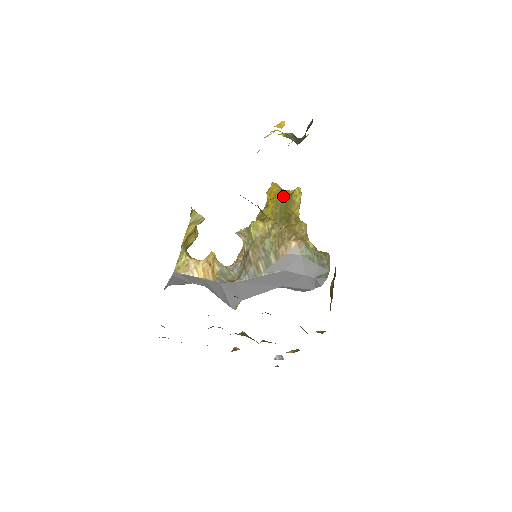
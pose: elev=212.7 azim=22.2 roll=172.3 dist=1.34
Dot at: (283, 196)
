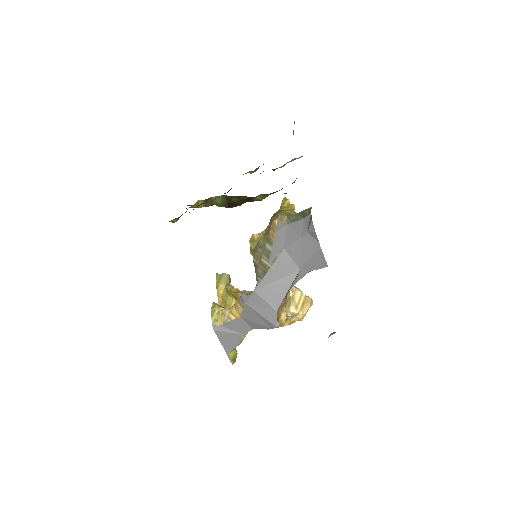
Dot at: occluded
